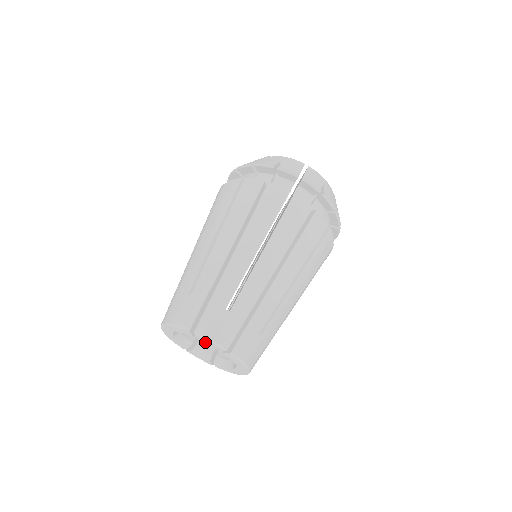
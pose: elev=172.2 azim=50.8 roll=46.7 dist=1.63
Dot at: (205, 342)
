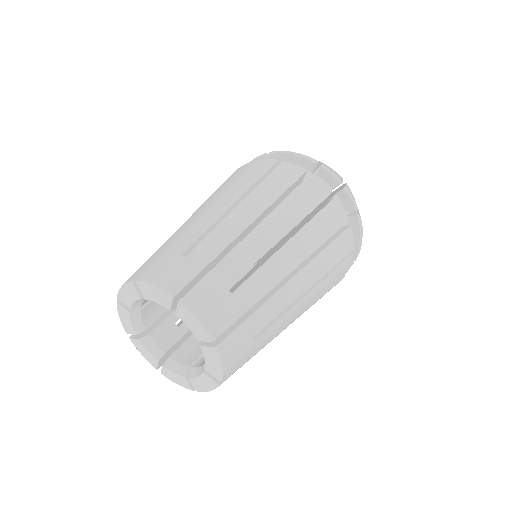
Dot at: (184, 322)
